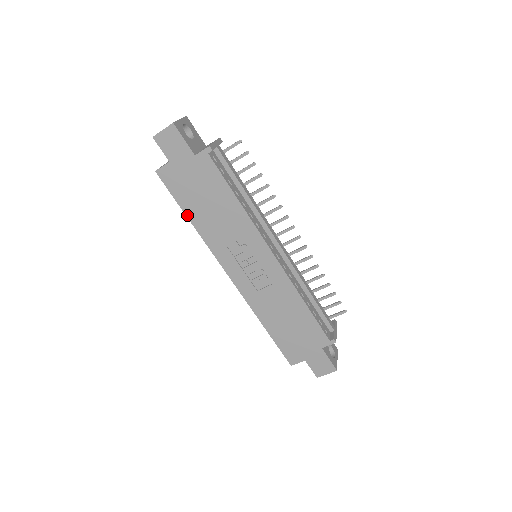
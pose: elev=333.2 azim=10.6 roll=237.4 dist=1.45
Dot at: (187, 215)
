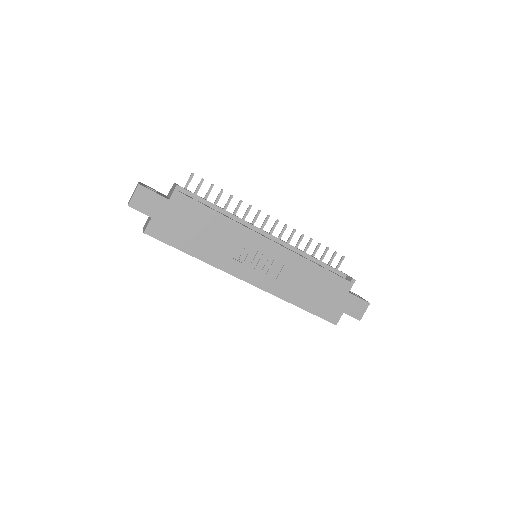
Dot at: (188, 253)
